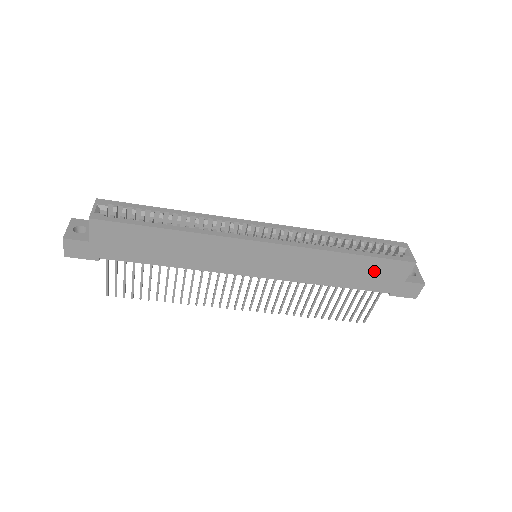
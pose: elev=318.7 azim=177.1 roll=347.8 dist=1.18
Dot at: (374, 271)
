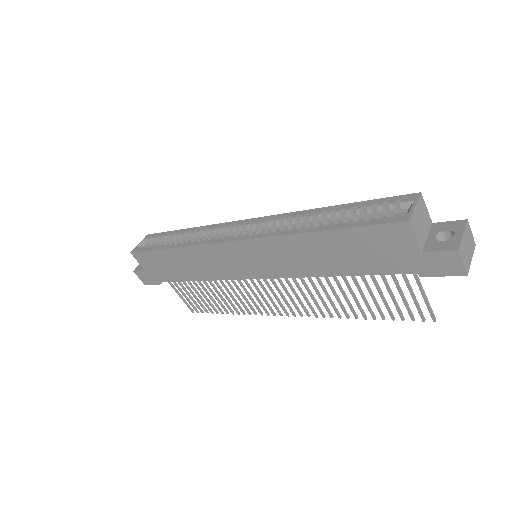
Dot at: (365, 246)
